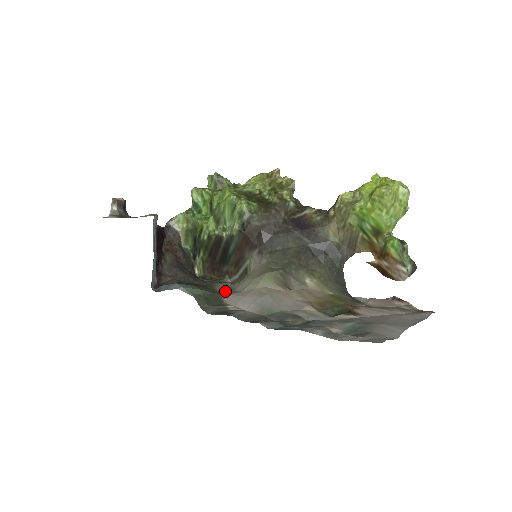
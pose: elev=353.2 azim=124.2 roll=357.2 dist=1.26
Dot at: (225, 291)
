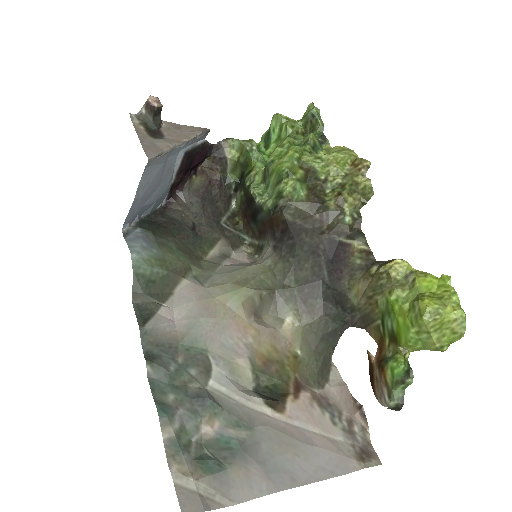
Dot at: (201, 270)
